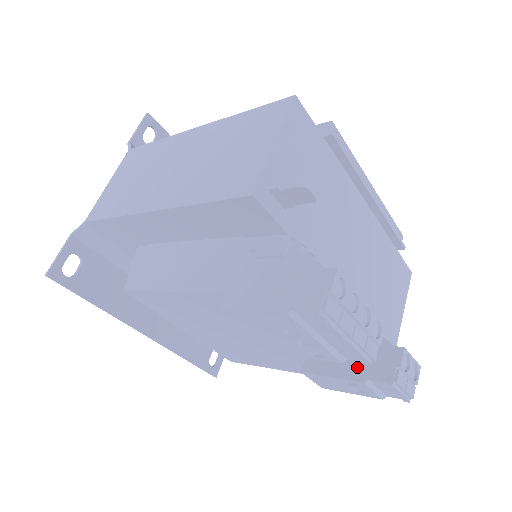
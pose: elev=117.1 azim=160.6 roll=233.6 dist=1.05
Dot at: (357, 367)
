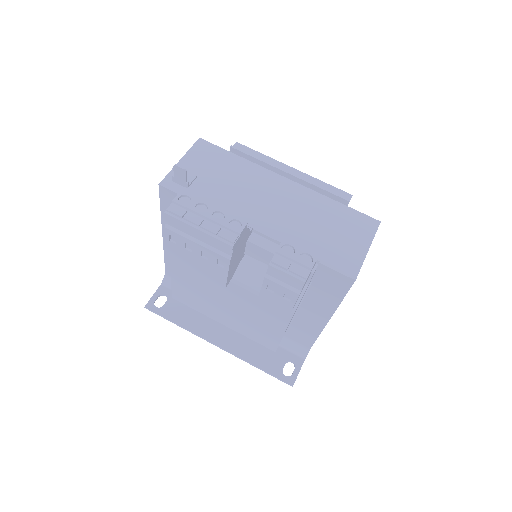
Dot at: occluded
